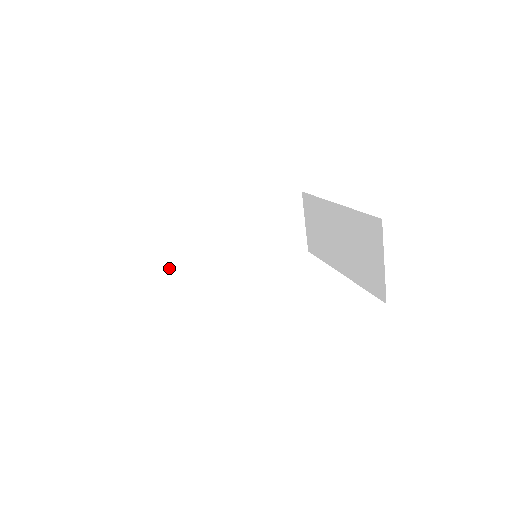
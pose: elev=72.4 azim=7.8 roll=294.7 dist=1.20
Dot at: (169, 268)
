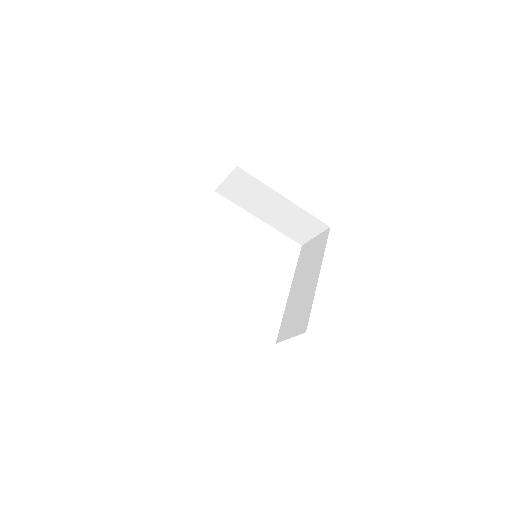
Dot at: (221, 187)
